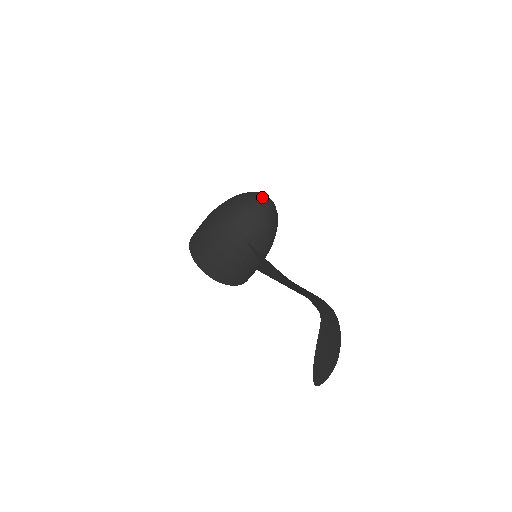
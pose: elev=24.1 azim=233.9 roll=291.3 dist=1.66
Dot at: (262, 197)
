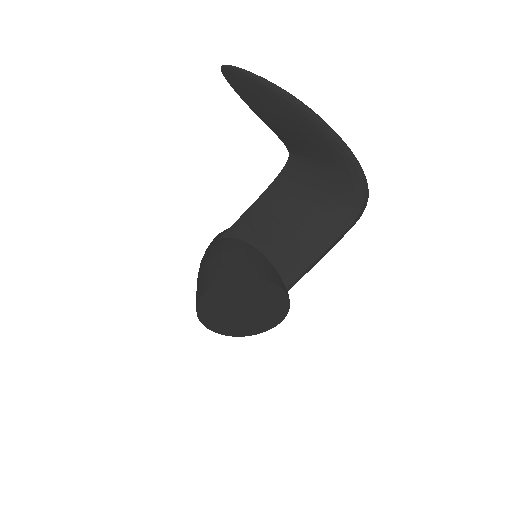
Dot at: occluded
